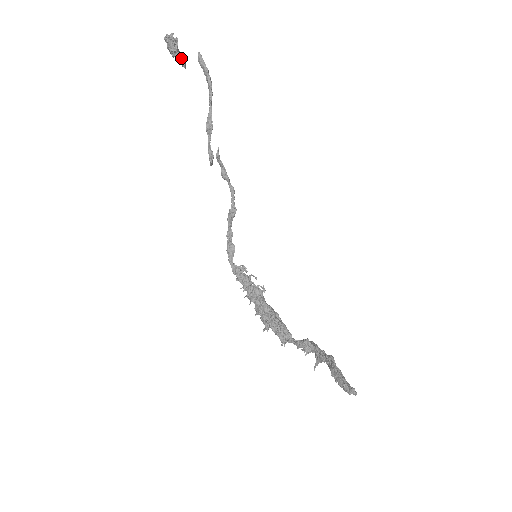
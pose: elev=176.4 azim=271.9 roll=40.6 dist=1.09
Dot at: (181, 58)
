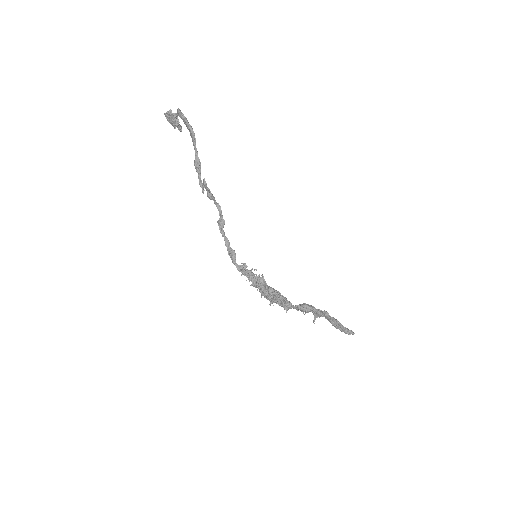
Dot at: (179, 126)
